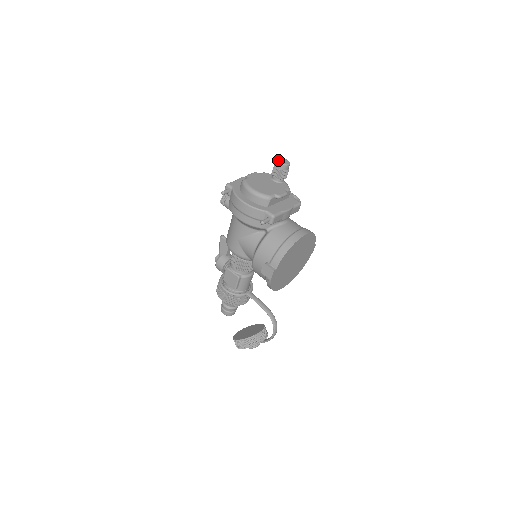
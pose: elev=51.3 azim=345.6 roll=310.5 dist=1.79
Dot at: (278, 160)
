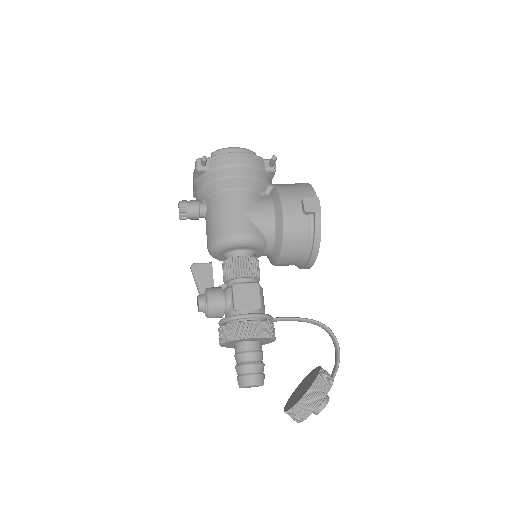
Dot at: occluded
